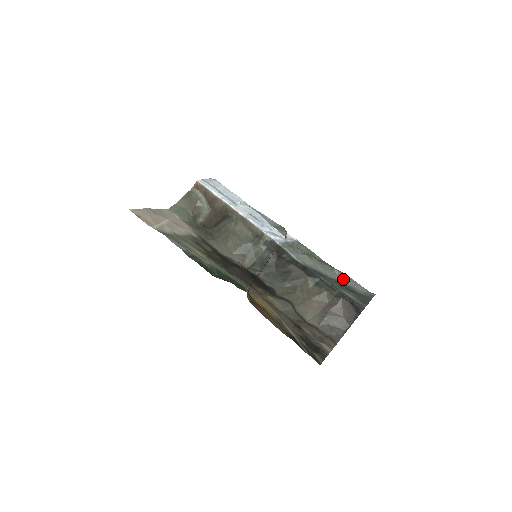
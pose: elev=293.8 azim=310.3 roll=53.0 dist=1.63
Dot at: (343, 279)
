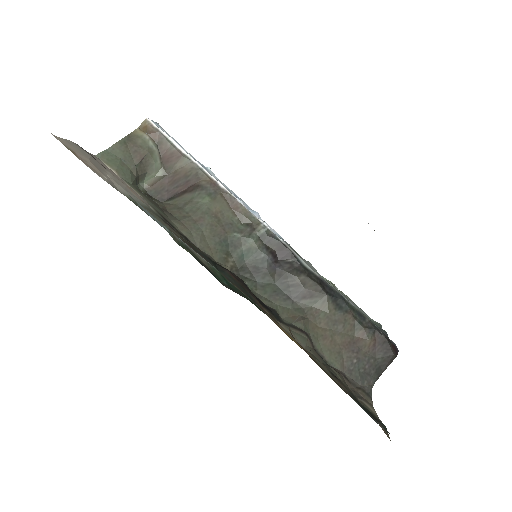
Dot at: (350, 301)
